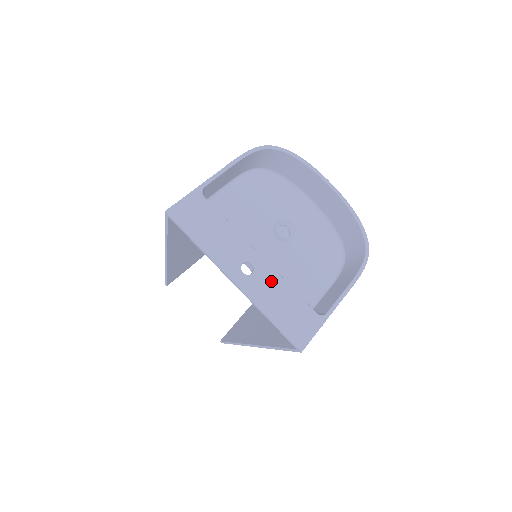
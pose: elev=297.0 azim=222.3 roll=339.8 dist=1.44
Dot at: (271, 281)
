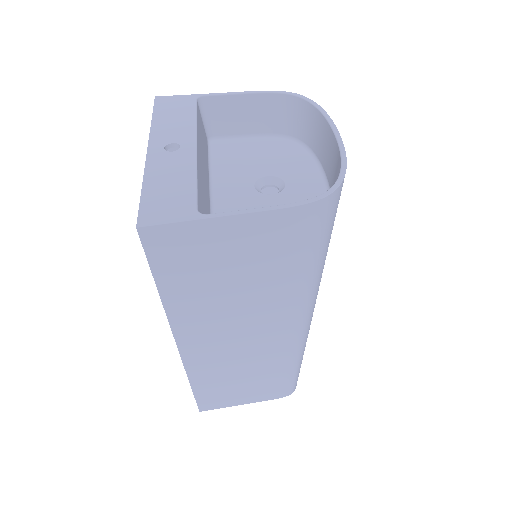
Dot at: (182, 164)
